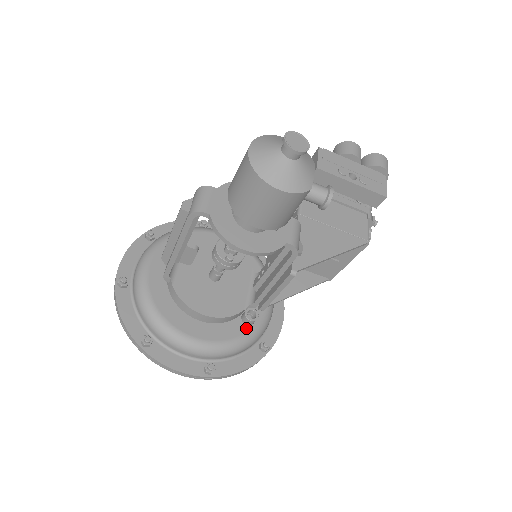
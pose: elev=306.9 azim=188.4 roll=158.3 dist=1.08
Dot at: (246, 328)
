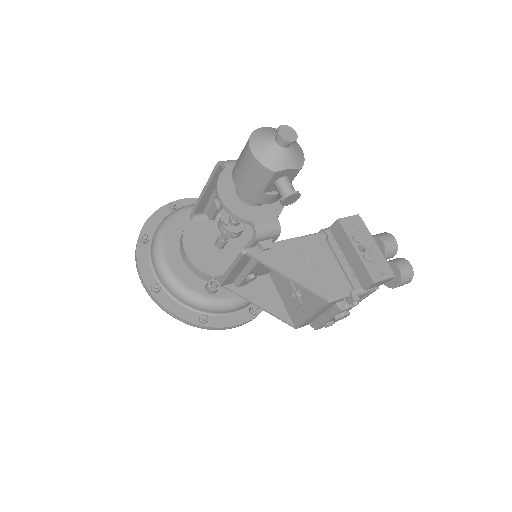
Dot at: (203, 291)
